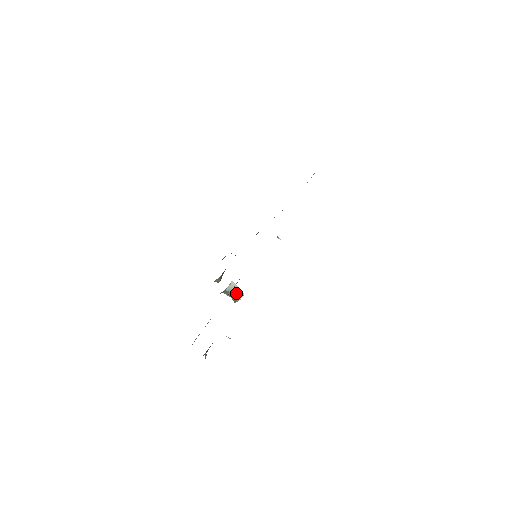
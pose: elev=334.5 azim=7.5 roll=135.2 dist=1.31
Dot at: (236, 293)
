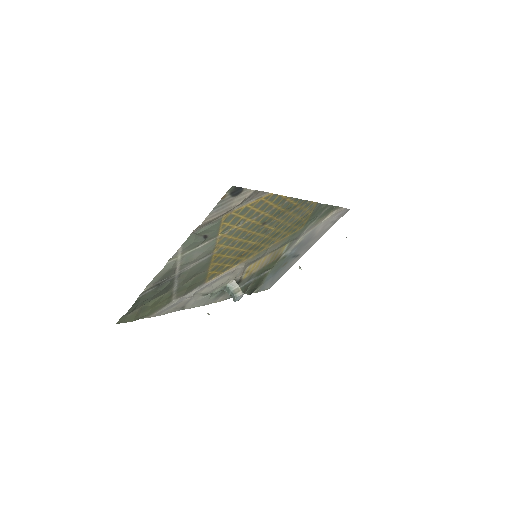
Dot at: (235, 291)
